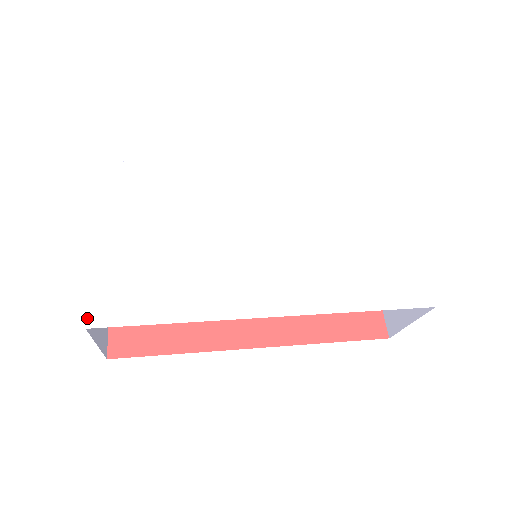
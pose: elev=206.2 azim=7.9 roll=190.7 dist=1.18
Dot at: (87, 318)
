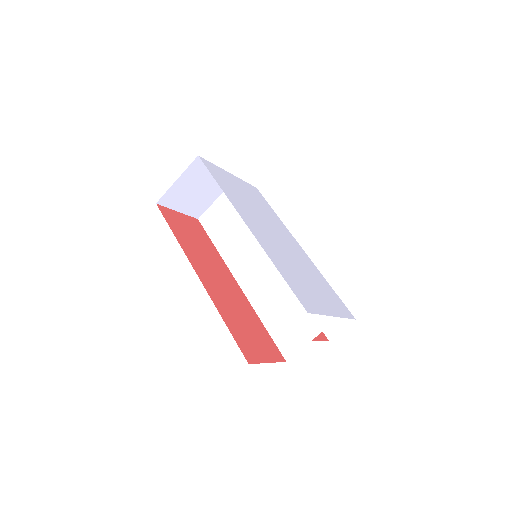
Dot at: (202, 158)
